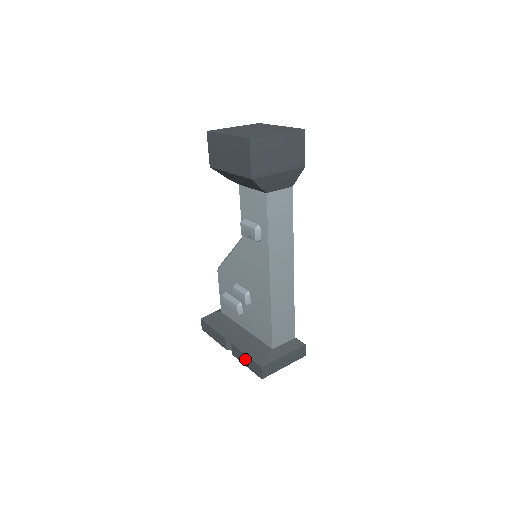
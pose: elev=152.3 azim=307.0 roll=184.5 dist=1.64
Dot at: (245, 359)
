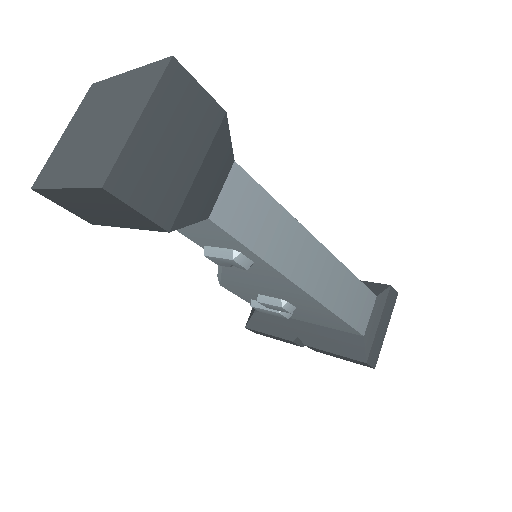
Dot at: (336, 356)
